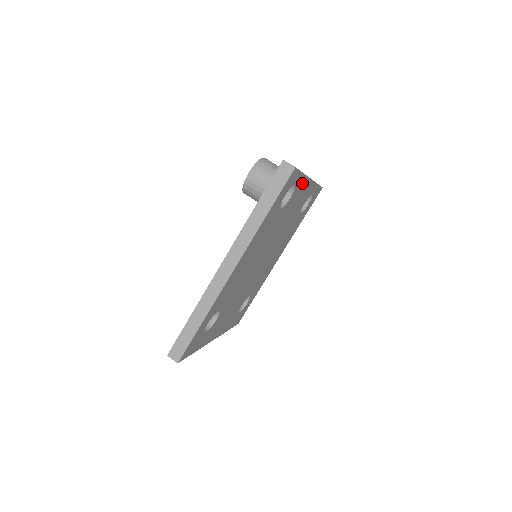
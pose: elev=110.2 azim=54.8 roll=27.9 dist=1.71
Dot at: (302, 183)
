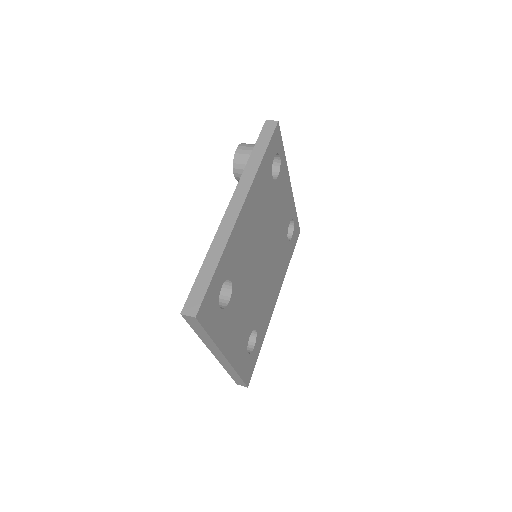
Dot at: (285, 172)
